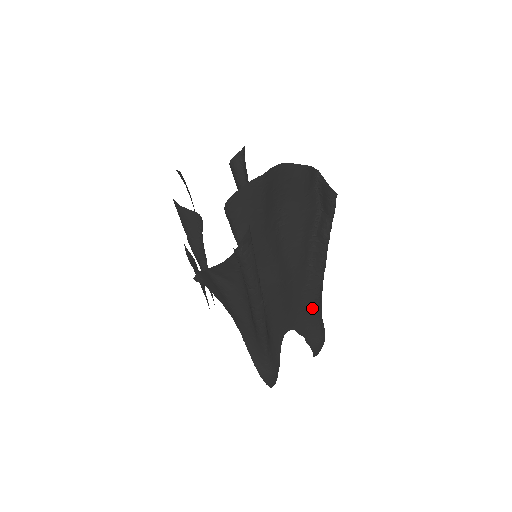
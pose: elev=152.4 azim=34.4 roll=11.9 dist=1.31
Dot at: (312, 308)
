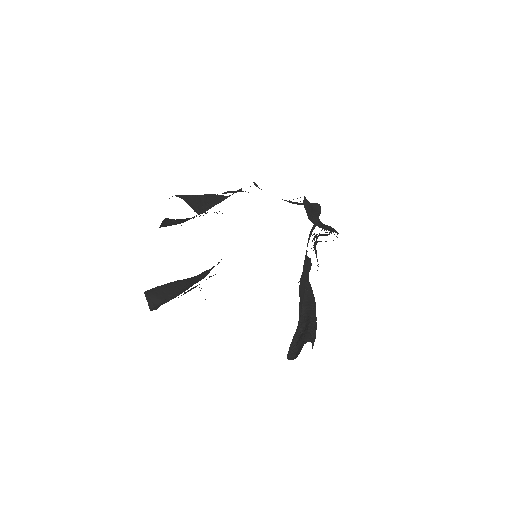
Dot at: occluded
